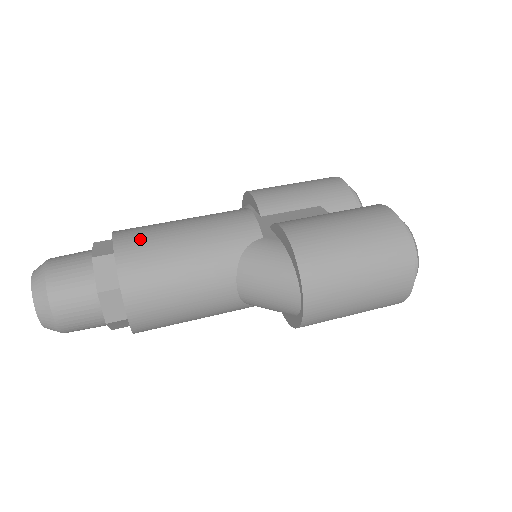
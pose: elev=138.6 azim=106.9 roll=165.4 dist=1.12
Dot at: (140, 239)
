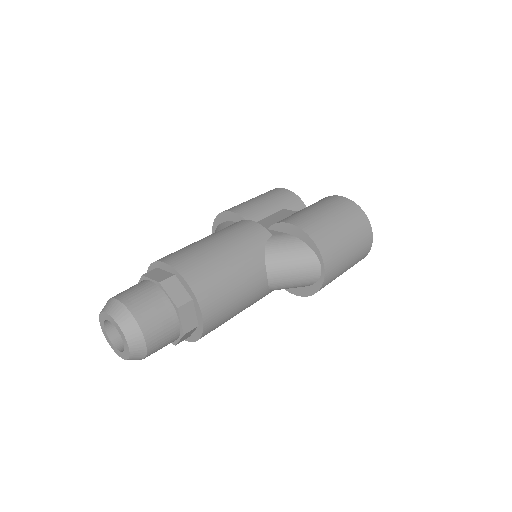
Dot at: (190, 258)
